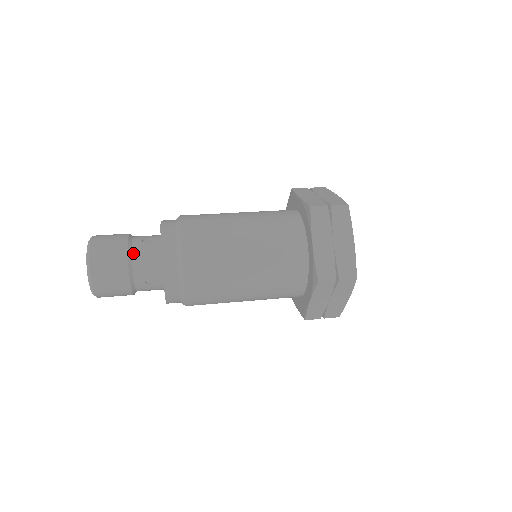
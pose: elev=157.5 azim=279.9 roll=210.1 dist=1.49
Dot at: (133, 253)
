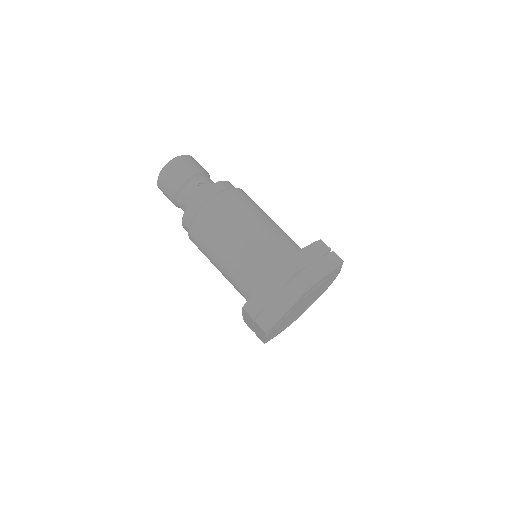
Dot at: (187, 185)
